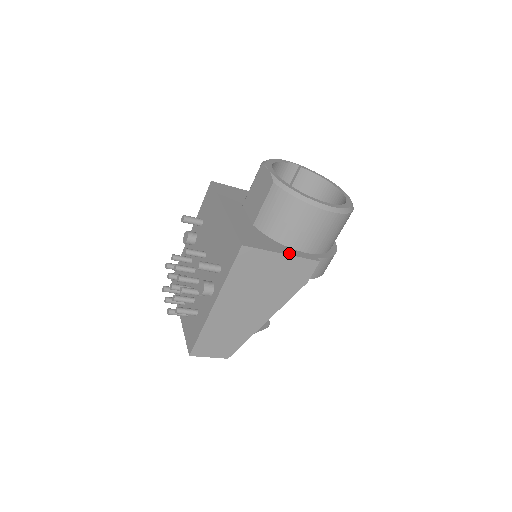
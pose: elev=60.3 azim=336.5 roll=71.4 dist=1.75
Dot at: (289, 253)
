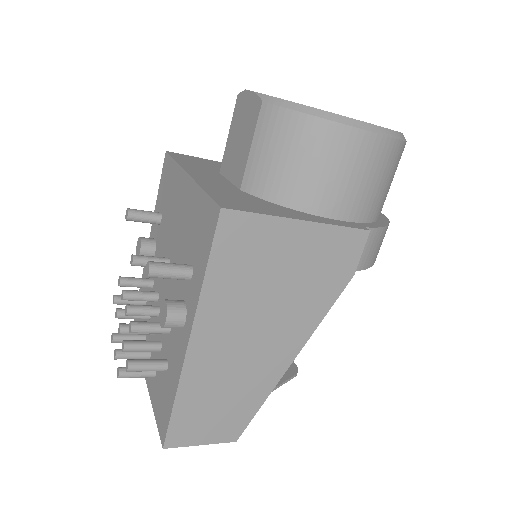
Dot at: (313, 220)
